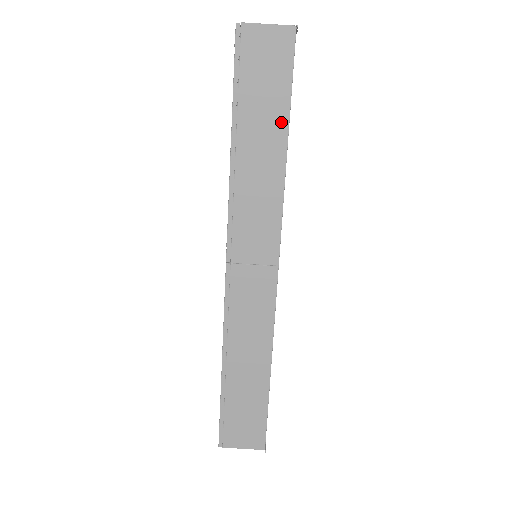
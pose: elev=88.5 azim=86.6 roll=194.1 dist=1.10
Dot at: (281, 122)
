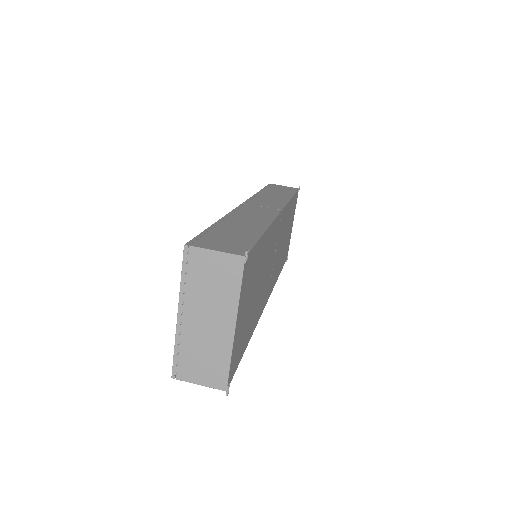
Dot at: (289, 194)
